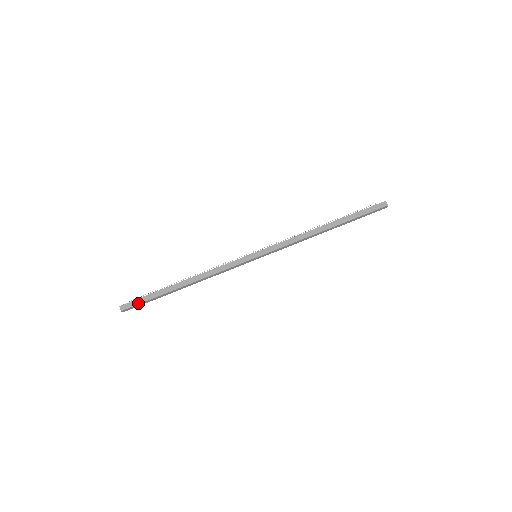
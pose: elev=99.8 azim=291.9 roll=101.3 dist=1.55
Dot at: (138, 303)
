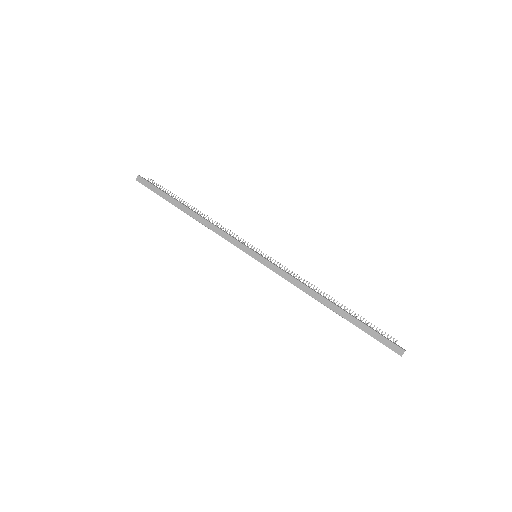
Dot at: (150, 188)
